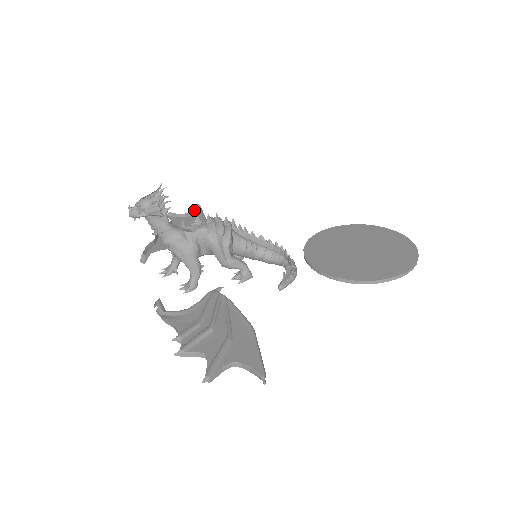
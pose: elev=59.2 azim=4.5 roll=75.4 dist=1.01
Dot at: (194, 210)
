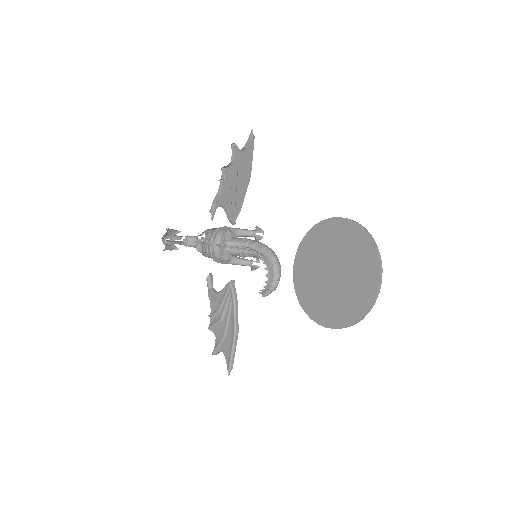
Dot at: (248, 141)
